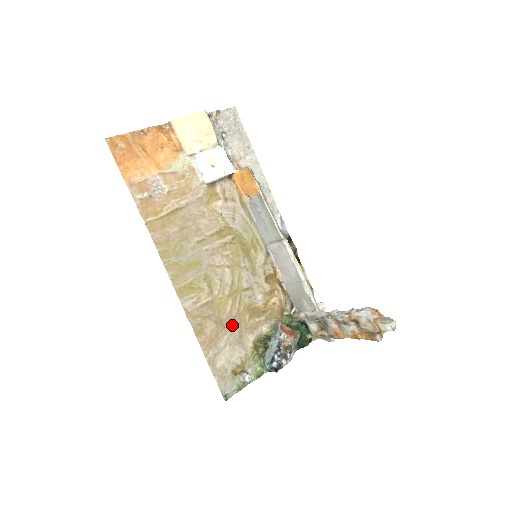
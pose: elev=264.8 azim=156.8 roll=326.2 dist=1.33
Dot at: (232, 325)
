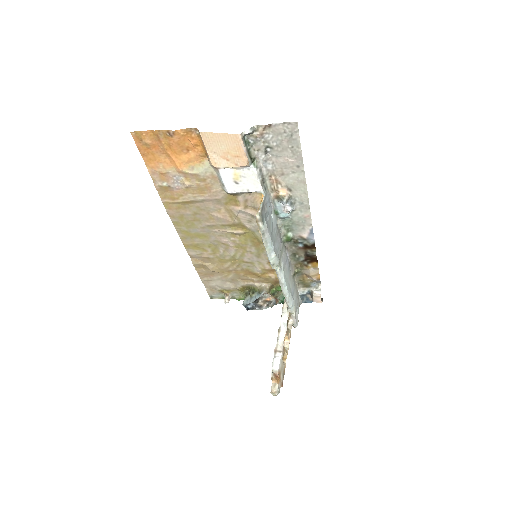
Dot at: (227, 273)
